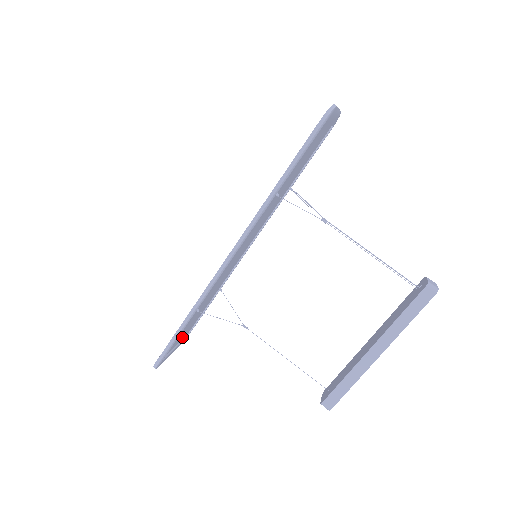
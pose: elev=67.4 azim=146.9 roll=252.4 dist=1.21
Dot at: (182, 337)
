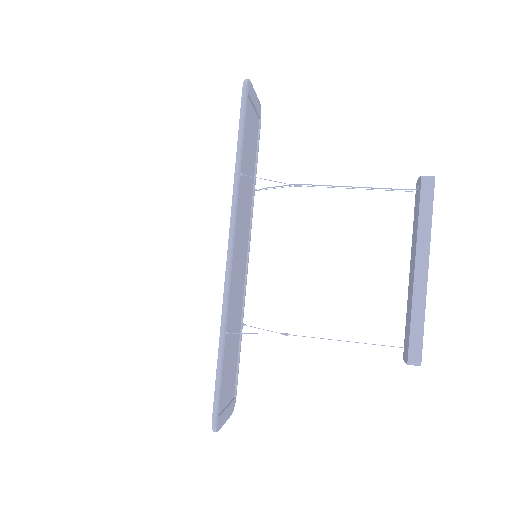
Dot at: (229, 393)
